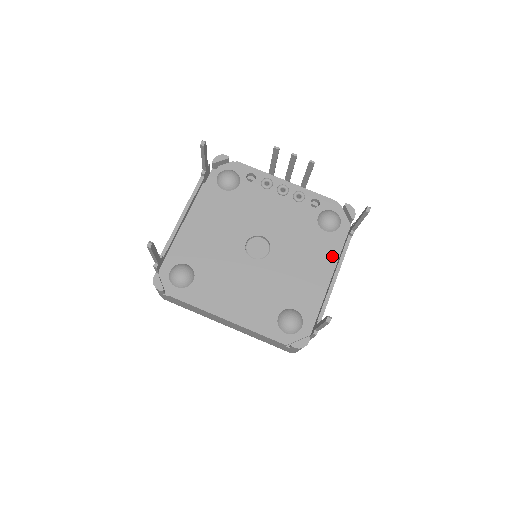
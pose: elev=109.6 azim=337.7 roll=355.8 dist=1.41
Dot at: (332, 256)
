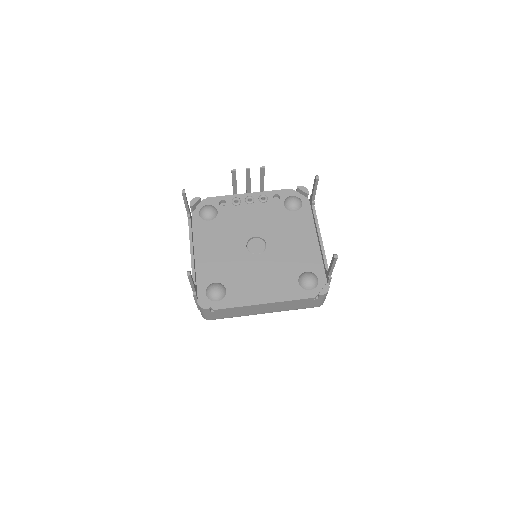
Dot at: (309, 225)
